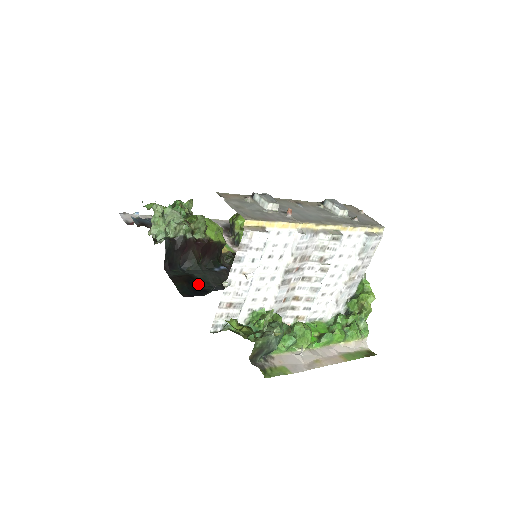
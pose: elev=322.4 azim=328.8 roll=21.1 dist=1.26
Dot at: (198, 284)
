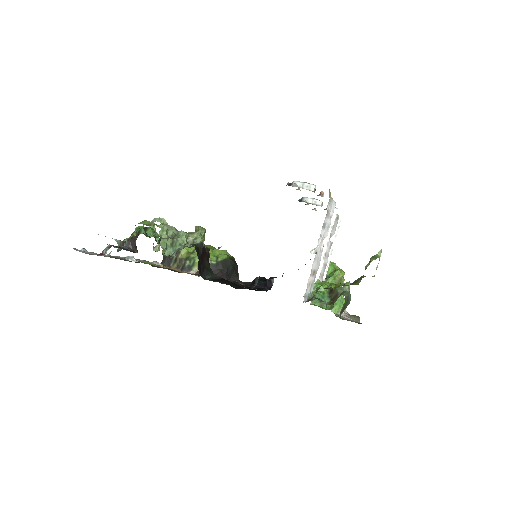
Dot at: occluded
